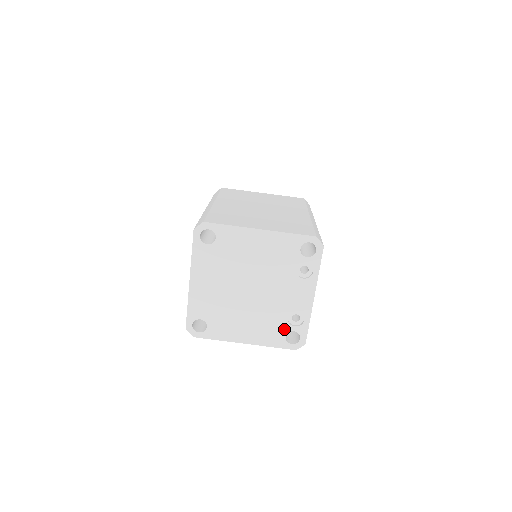
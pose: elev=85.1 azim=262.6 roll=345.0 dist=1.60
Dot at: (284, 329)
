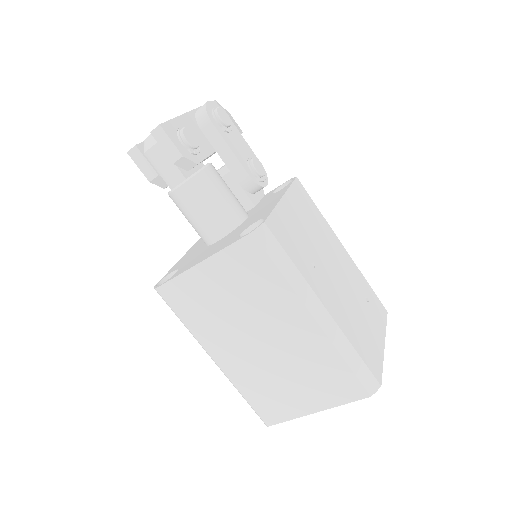
Dot at: occluded
